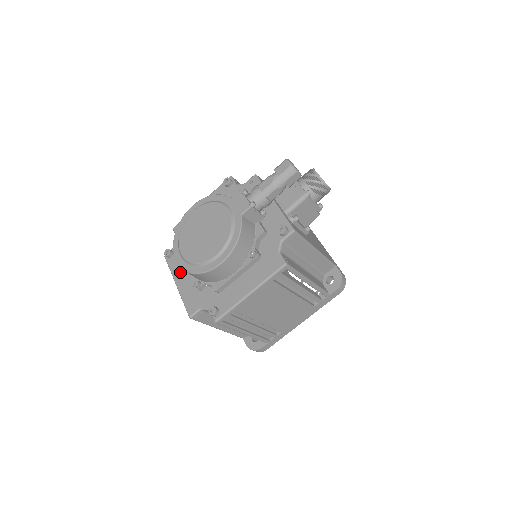
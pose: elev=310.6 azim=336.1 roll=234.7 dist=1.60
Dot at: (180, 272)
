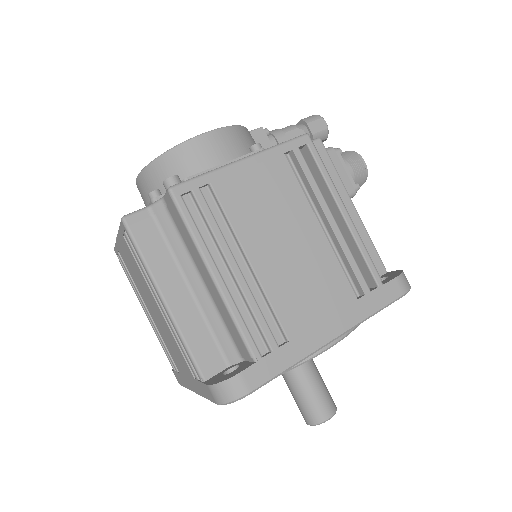
Dot at: occluded
